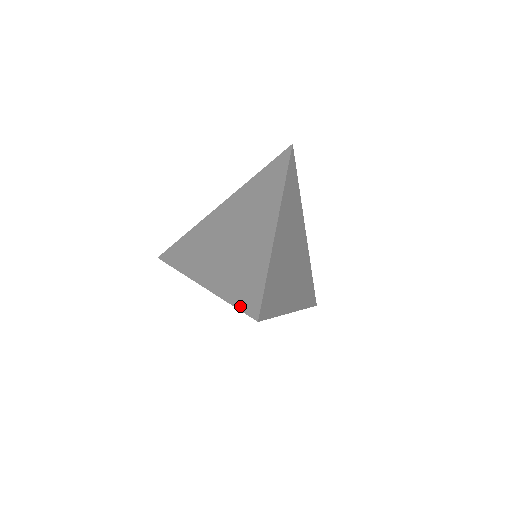
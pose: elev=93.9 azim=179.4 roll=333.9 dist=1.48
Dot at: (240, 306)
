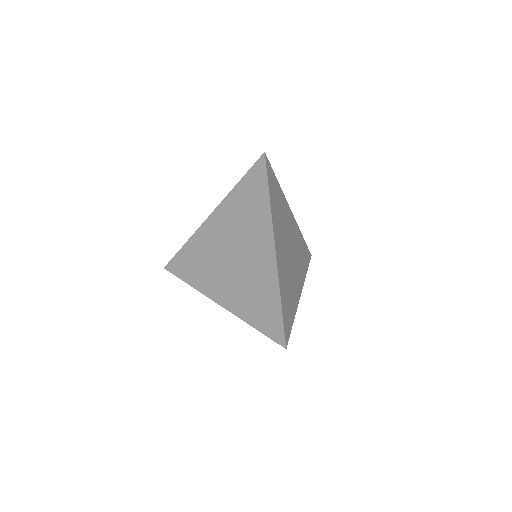
Dot at: (265, 332)
